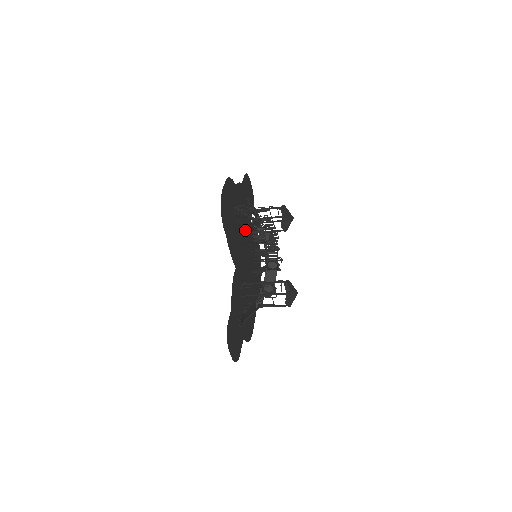
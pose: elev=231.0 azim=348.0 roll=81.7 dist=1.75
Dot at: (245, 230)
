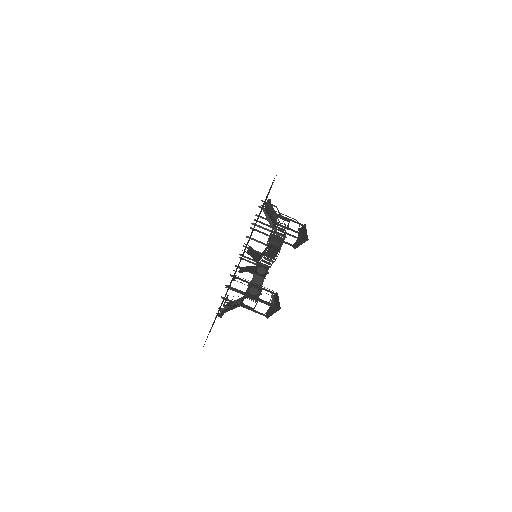
Dot at: (265, 229)
